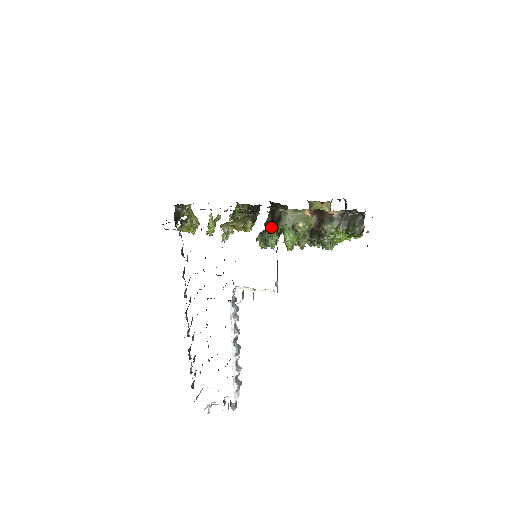
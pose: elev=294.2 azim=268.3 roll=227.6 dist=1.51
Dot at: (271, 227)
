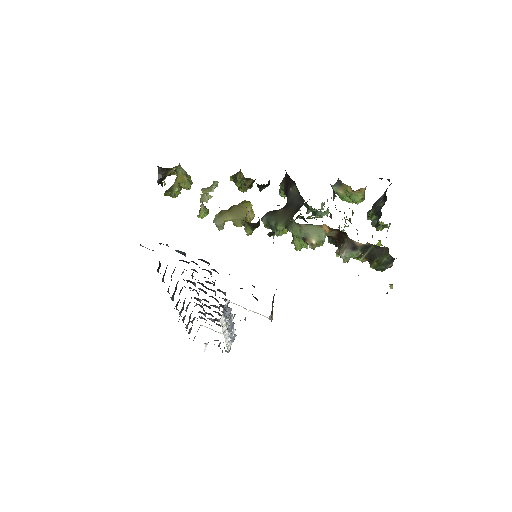
Dot at: (279, 221)
